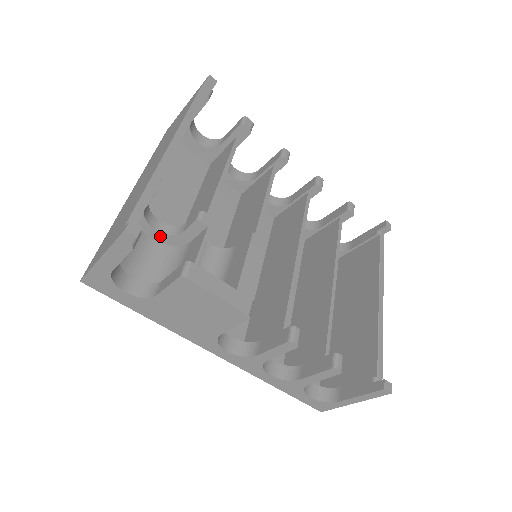
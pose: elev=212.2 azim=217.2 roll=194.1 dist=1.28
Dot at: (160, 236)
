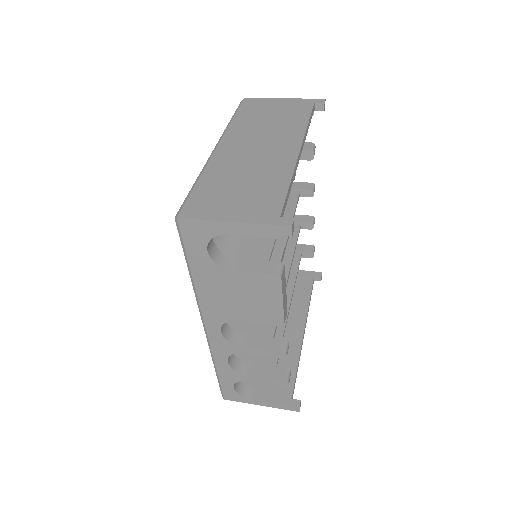
Dot at: occluded
